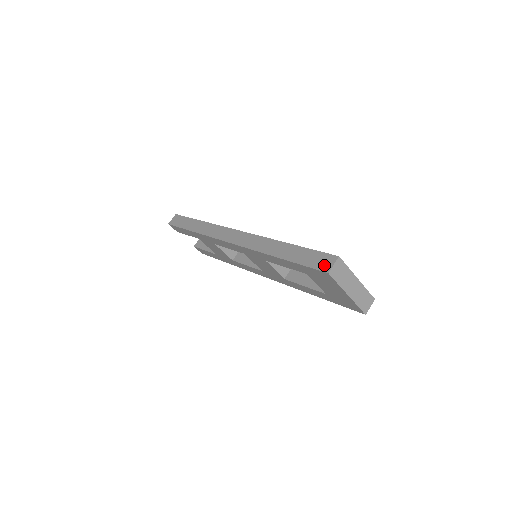
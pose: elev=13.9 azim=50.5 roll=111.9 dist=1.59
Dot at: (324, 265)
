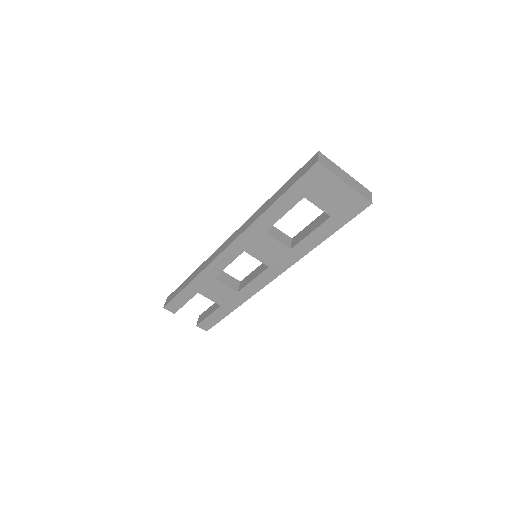
Dot at: (311, 164)
